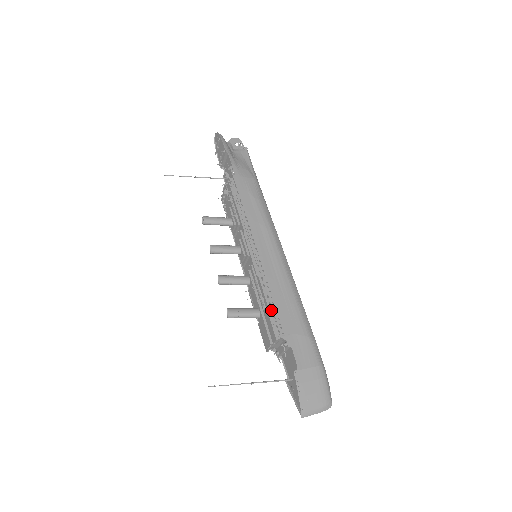
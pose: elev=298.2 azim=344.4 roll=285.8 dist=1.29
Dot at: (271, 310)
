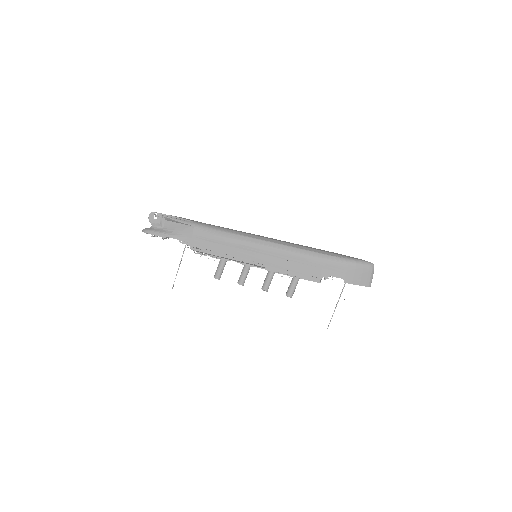
Dot at: (300, 276)
